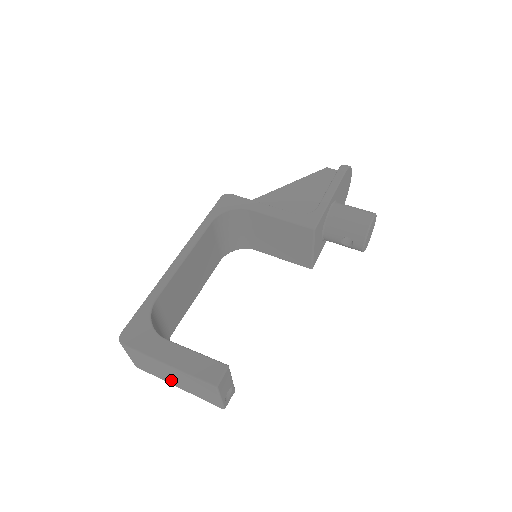
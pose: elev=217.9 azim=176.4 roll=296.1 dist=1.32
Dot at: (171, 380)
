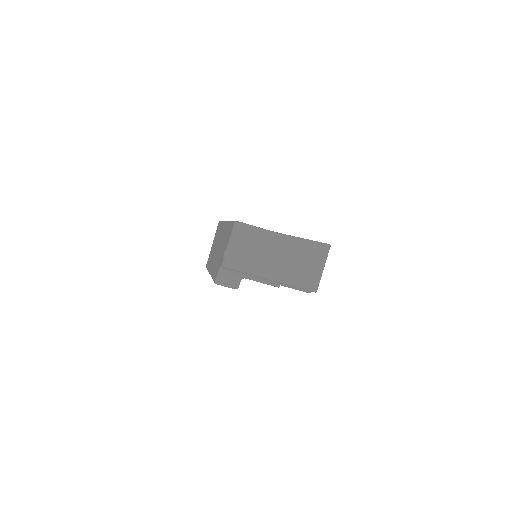
Dot at: (273, 267)
